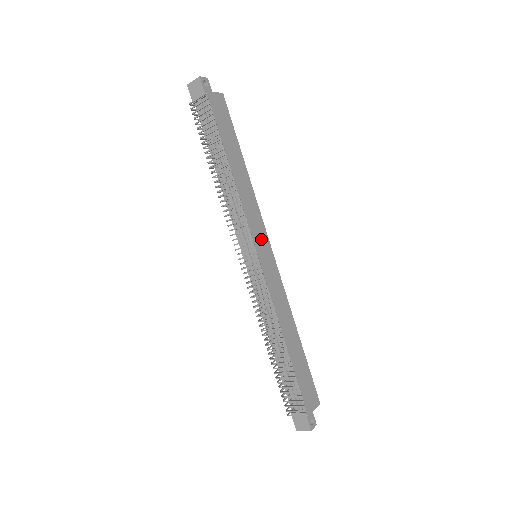
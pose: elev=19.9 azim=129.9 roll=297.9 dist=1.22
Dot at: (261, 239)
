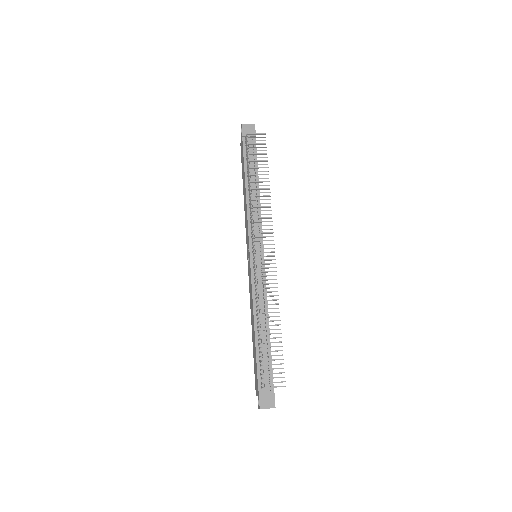
Dot at: occluded
